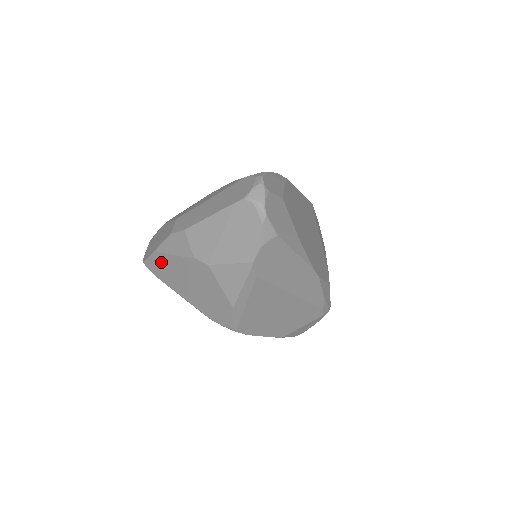
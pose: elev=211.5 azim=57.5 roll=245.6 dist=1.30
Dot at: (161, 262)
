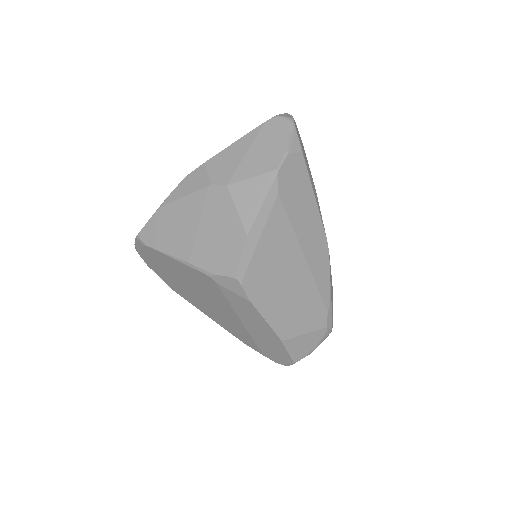
Dot at: (164, 218)
